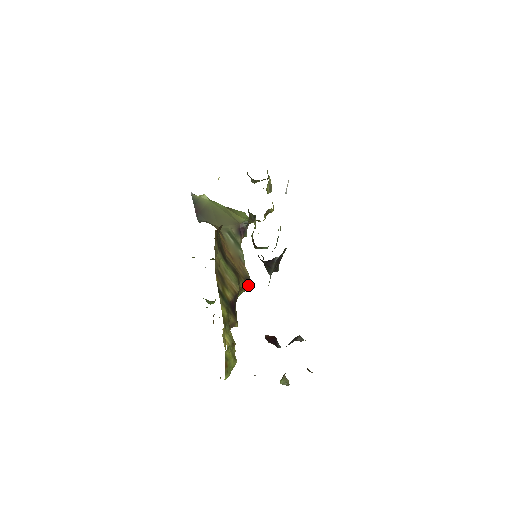
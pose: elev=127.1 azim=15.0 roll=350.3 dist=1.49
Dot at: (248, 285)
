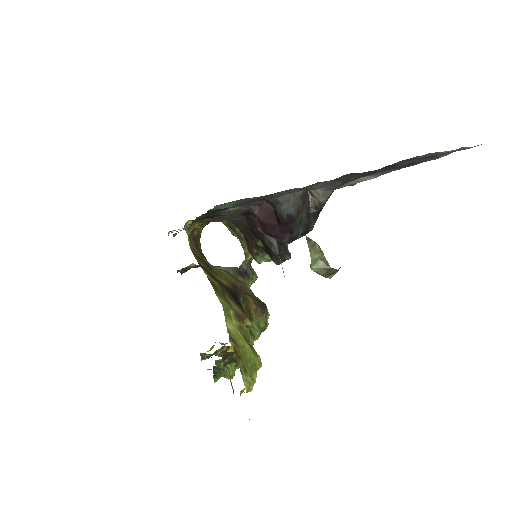
Dot at: (265, 310)
